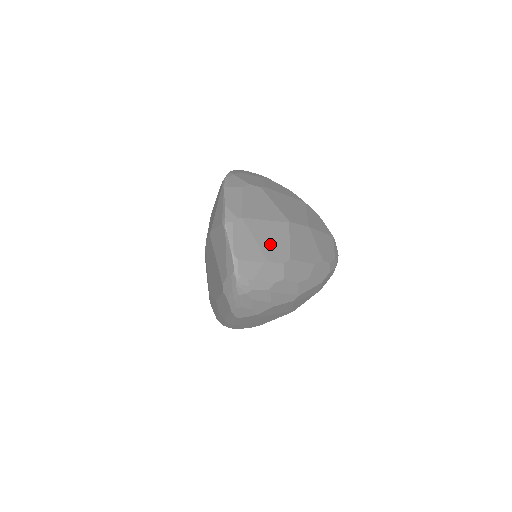
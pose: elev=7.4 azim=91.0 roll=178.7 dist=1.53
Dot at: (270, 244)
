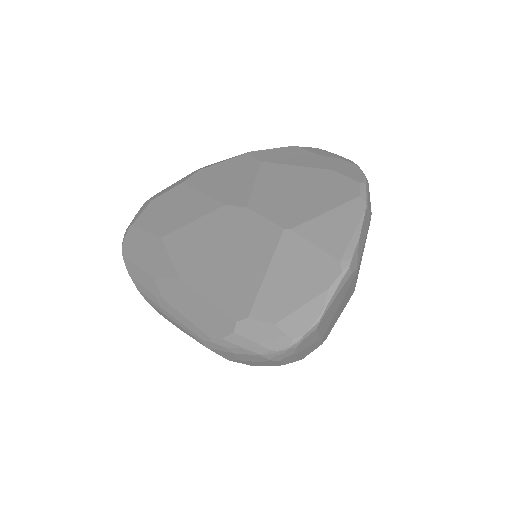
Dot at: (336, 315)
